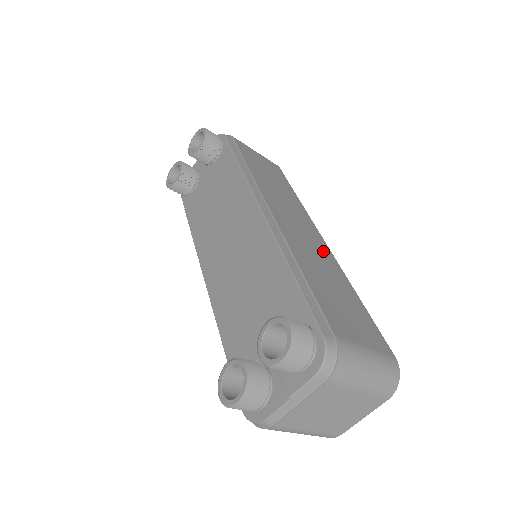
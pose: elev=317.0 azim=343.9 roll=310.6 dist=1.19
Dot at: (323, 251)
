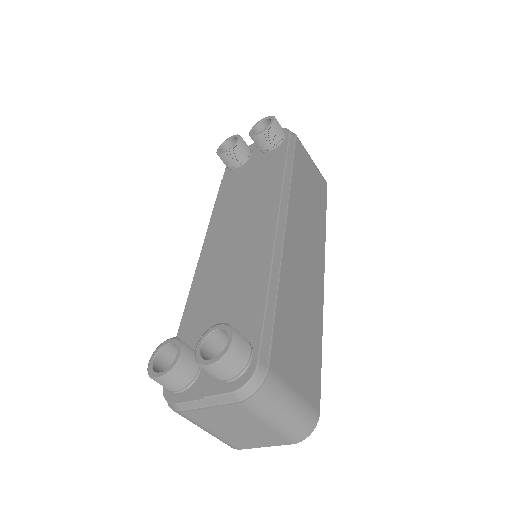
Dot at: (315, 283)
